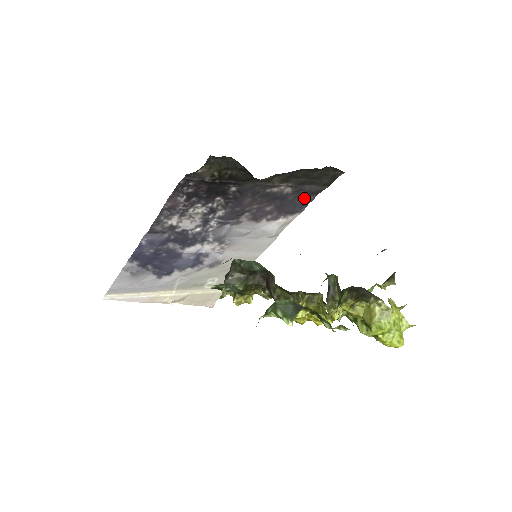
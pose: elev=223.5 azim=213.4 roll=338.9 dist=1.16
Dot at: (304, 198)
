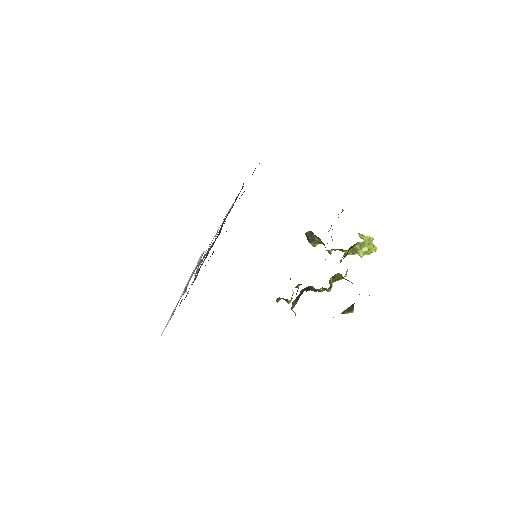
Dot at: occluded
